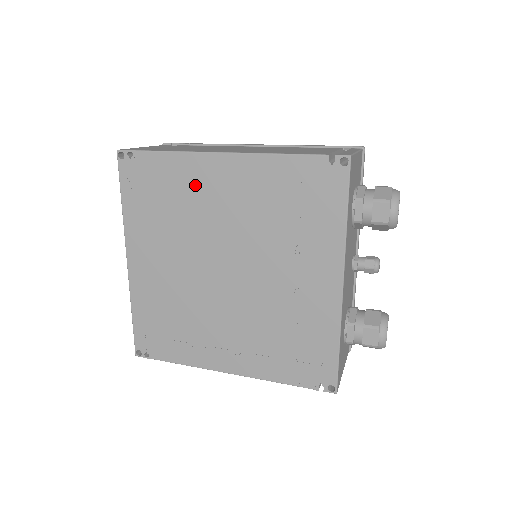
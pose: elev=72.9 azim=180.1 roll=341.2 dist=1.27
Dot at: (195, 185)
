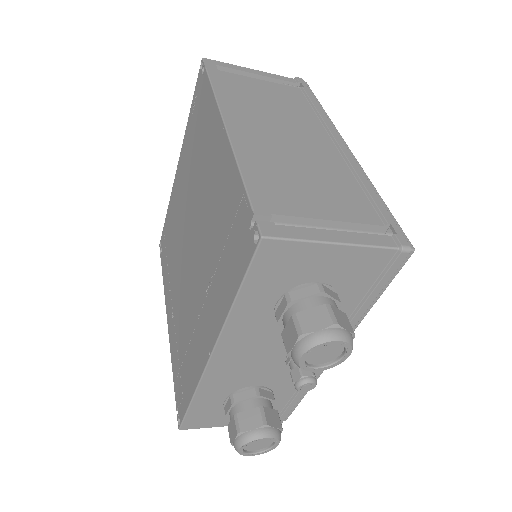
Dot at: (208, 140)
